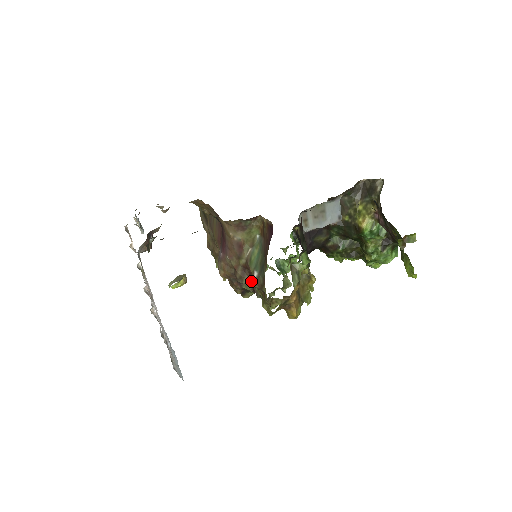
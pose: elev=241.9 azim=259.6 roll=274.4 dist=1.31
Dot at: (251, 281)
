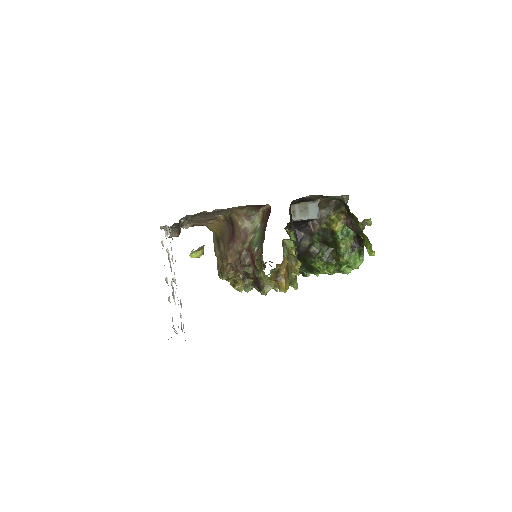
Dot at: (252, 262)
